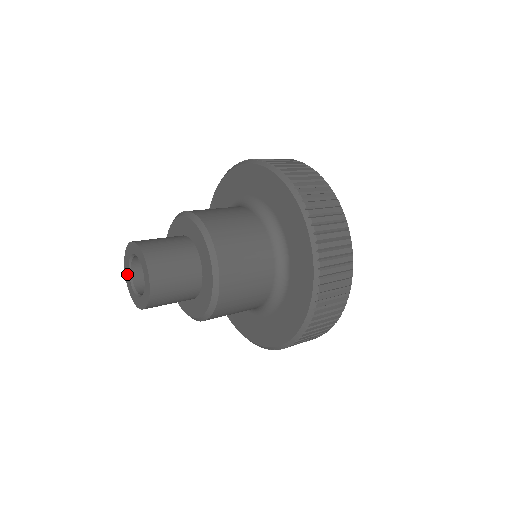
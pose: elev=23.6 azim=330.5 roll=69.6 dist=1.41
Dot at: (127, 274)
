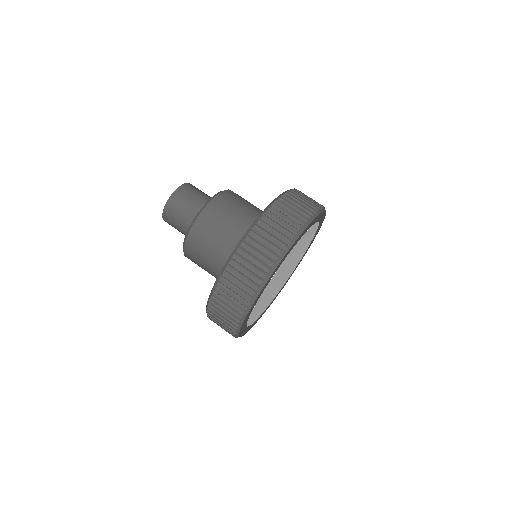
Dot at: occluded
